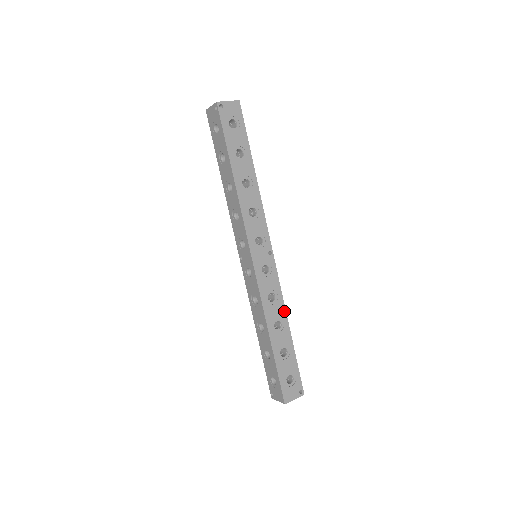
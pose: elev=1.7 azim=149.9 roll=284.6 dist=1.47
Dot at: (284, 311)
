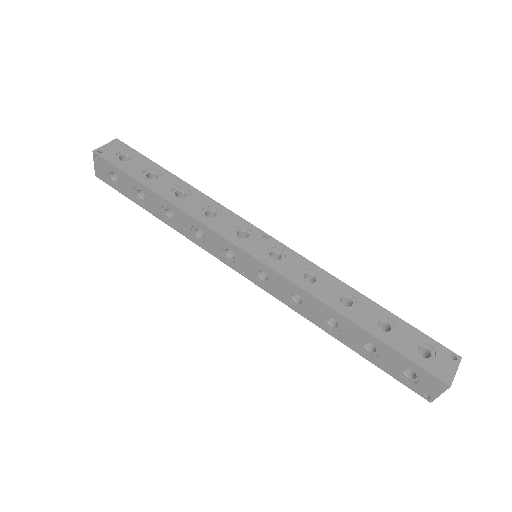
Dot at: (339, 282)
